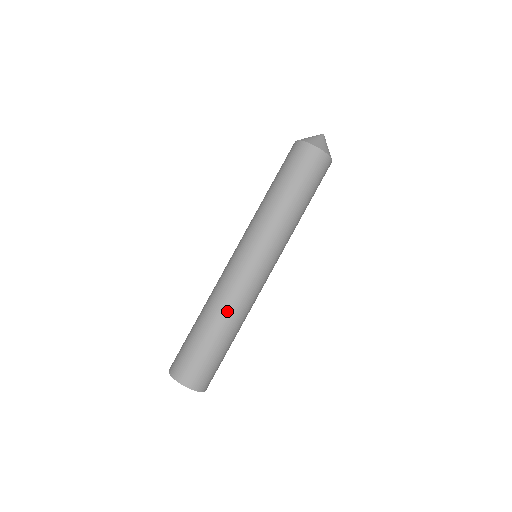
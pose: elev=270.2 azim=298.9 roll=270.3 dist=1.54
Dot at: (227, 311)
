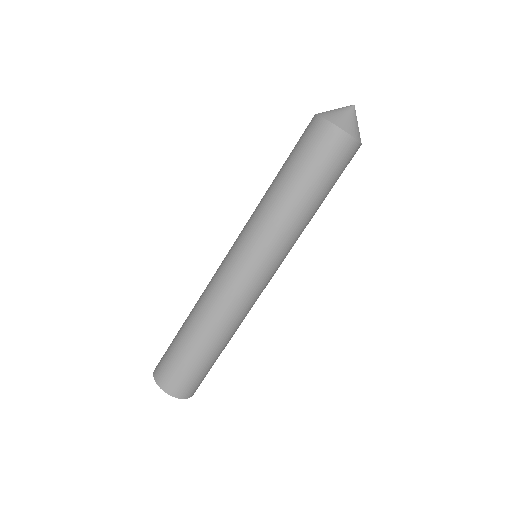
Dot at: (219, 323)
